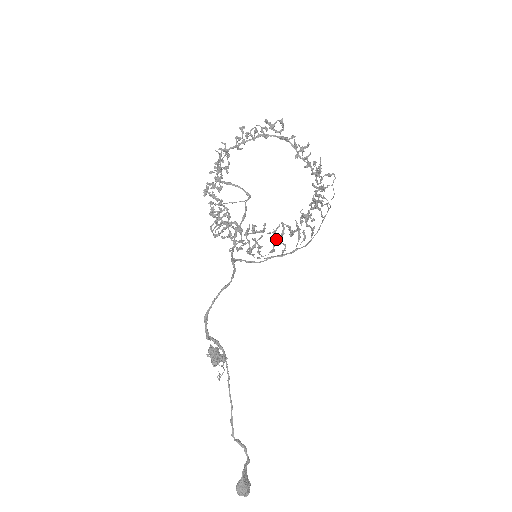
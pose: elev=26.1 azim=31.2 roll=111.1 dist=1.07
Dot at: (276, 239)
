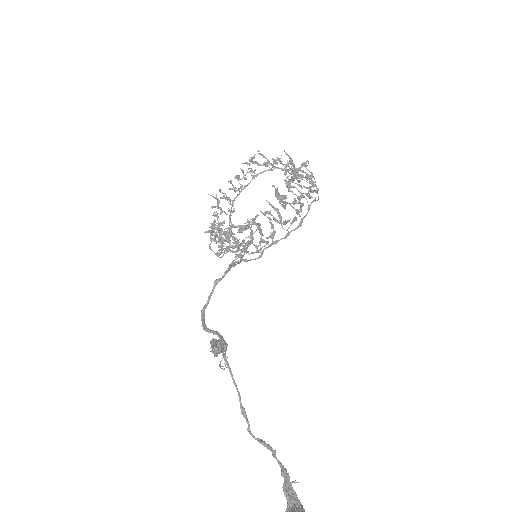
Dot at: occluded
